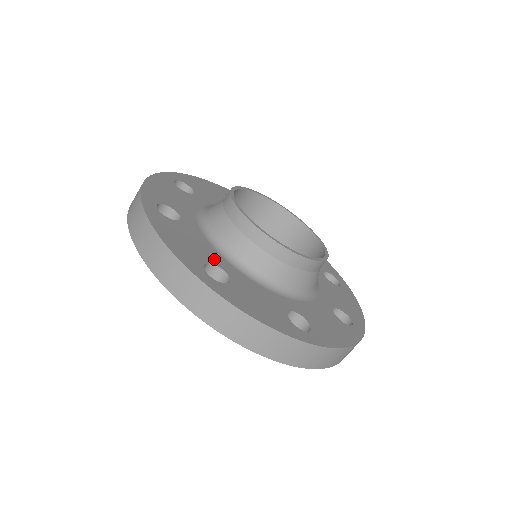
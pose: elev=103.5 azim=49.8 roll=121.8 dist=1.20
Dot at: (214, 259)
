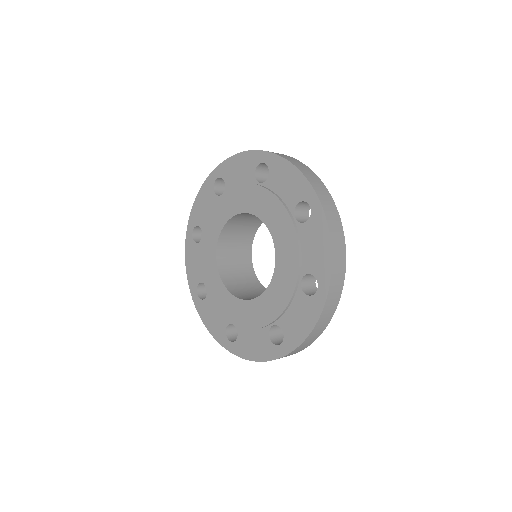
Dot at: occluded
